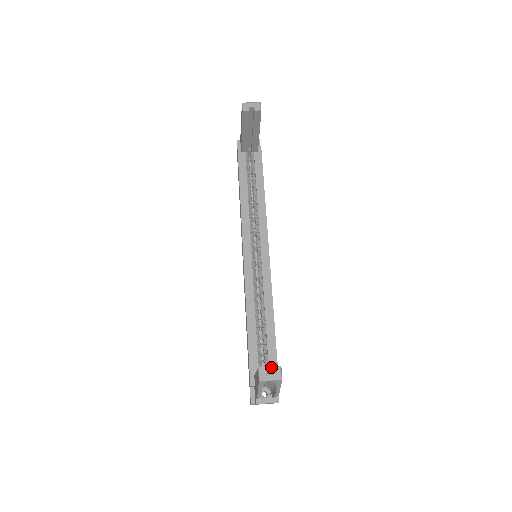
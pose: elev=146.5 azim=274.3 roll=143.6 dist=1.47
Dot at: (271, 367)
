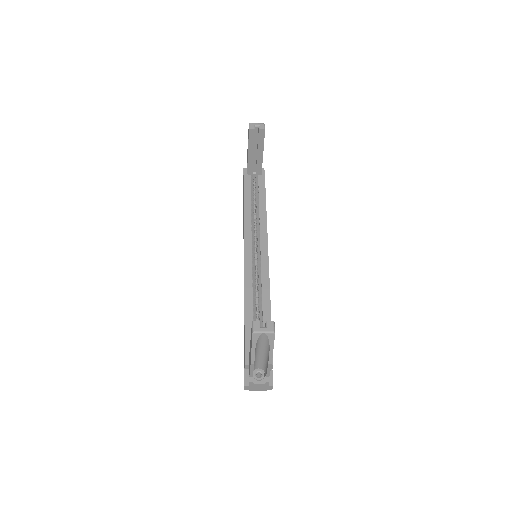
Dot at: occluded
